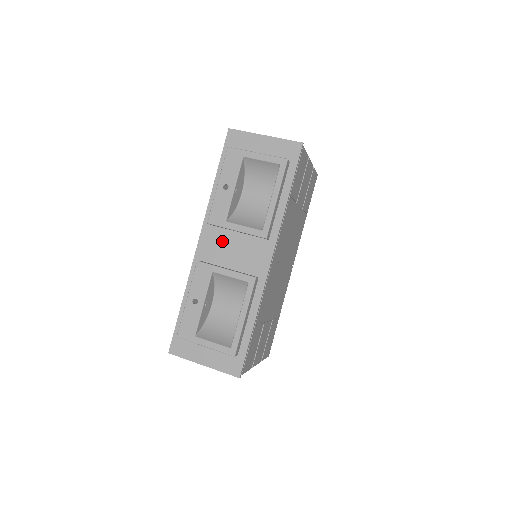
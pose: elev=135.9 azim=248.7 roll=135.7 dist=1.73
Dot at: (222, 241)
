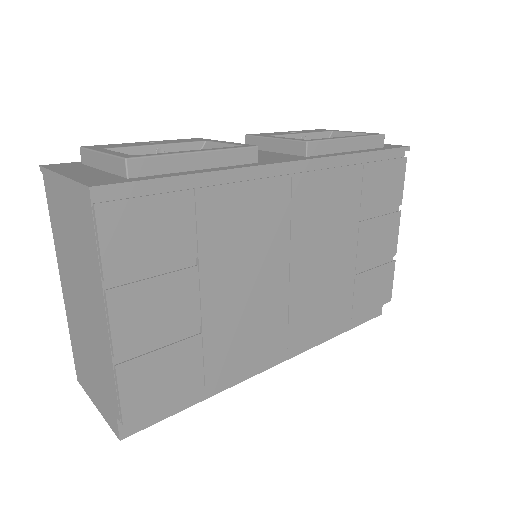
Dot at: occluded
